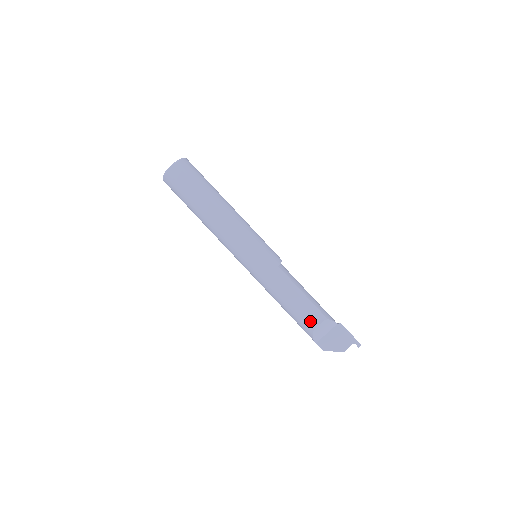
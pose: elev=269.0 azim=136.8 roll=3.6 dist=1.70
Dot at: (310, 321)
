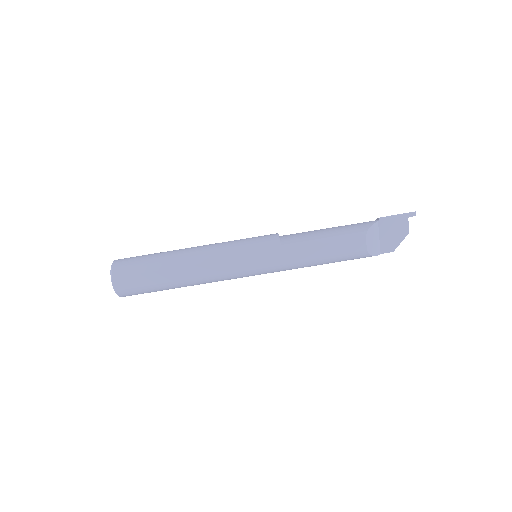
Dot at: (356, 250)
